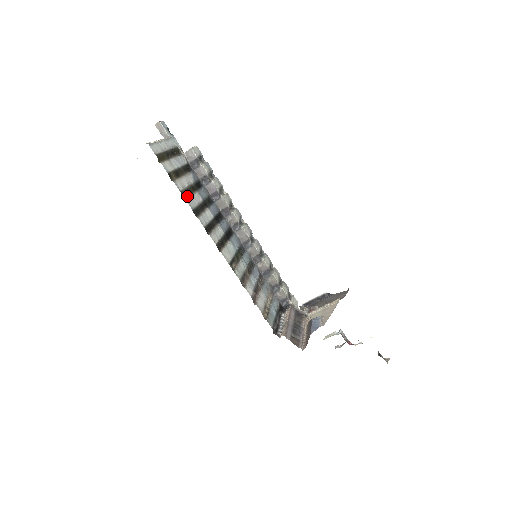
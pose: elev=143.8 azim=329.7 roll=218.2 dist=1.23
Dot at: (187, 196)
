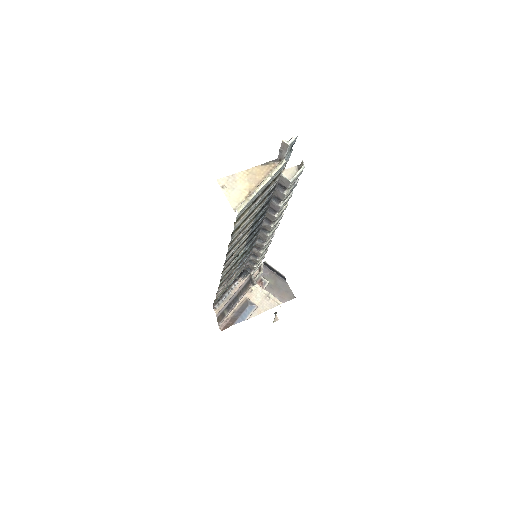
Dot at: (236, 237)
